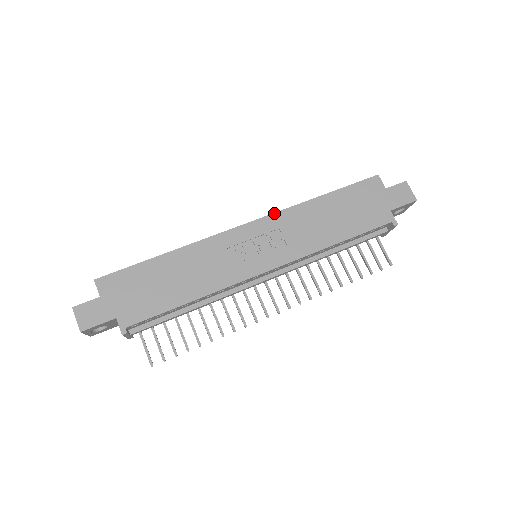
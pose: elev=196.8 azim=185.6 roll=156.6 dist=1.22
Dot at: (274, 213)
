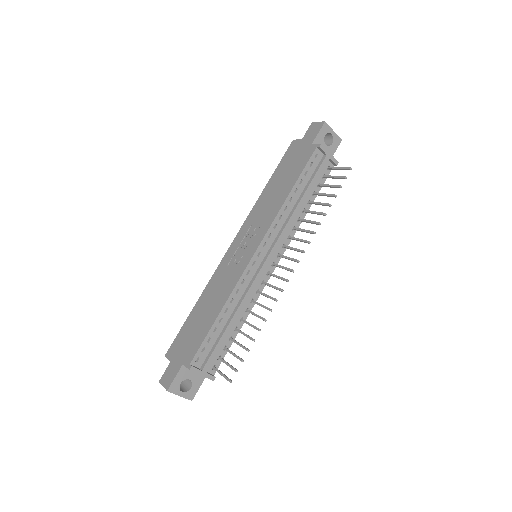
Dot at: (244, 222)
